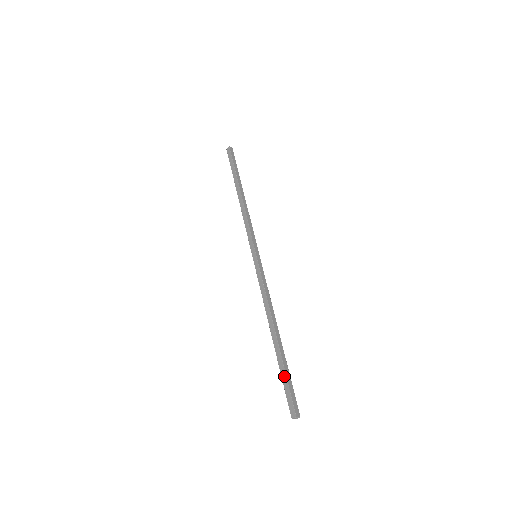
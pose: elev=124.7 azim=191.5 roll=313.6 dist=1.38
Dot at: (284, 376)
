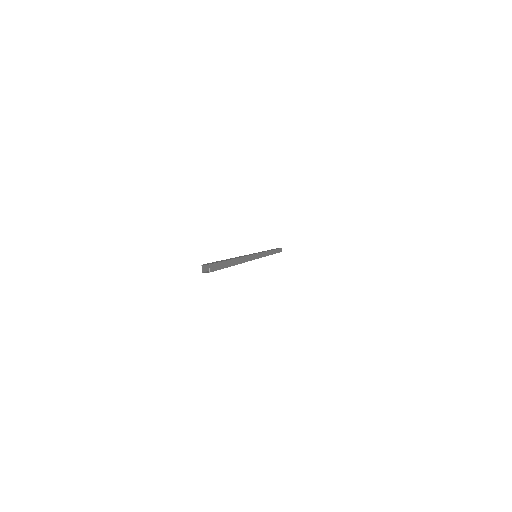
Dot at: occluded
